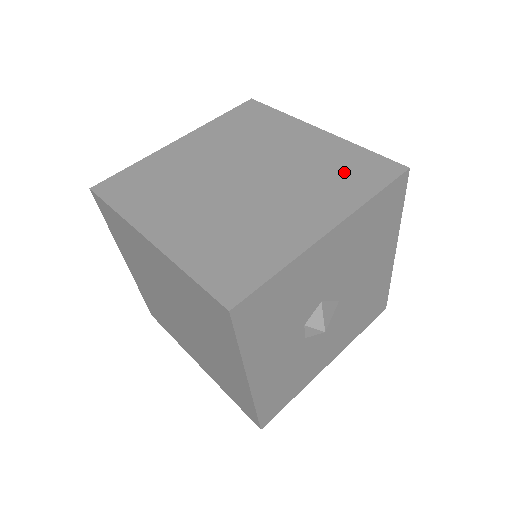
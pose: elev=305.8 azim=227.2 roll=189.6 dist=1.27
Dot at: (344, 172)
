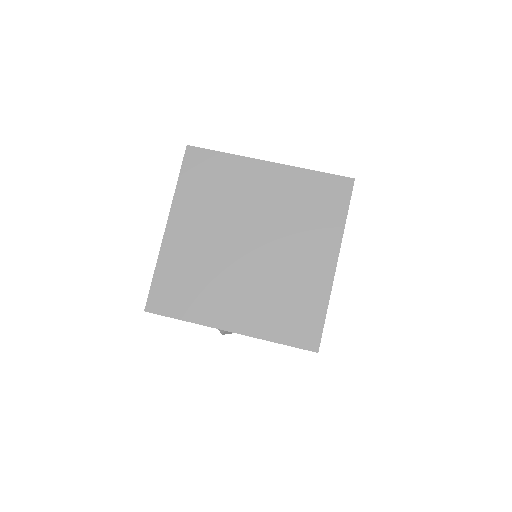
Dot at: (291, 310)
